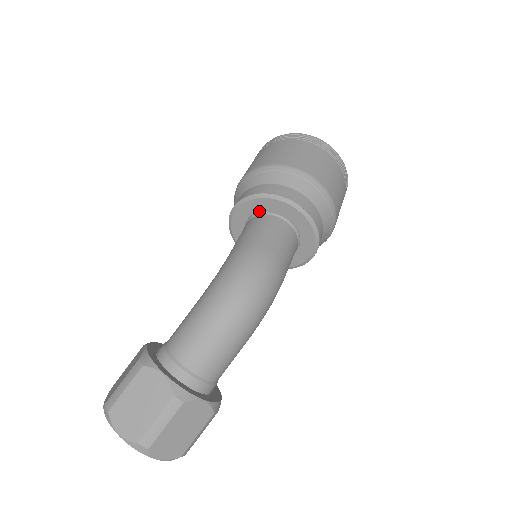
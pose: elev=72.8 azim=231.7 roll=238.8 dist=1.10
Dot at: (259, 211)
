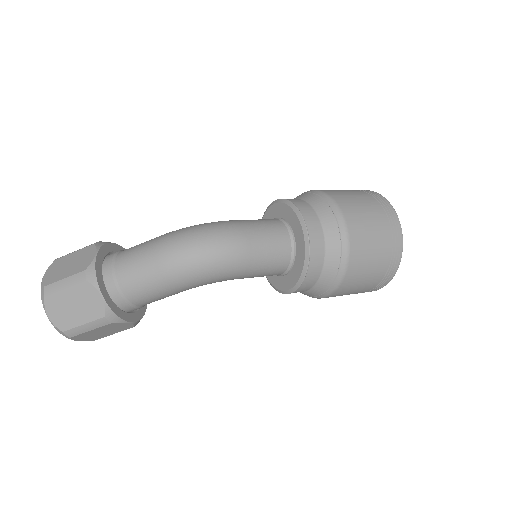
Dot at: (279, 217)
